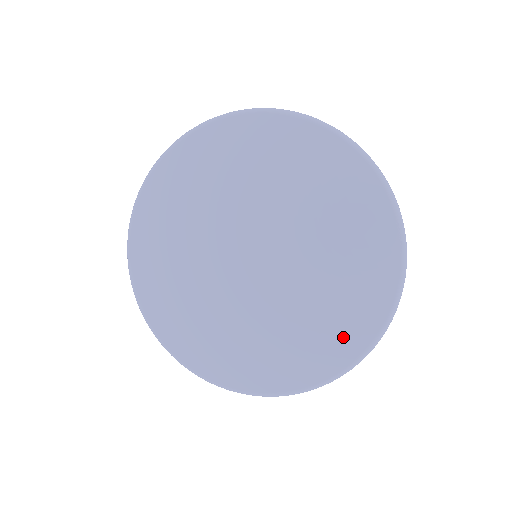
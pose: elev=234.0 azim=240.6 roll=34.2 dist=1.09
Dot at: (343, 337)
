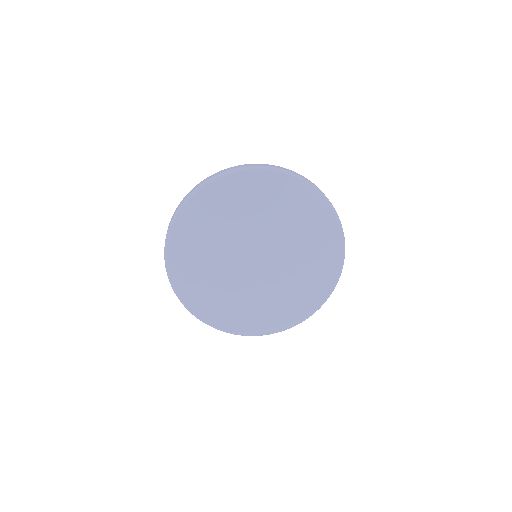
Dot at: (253, 323)
